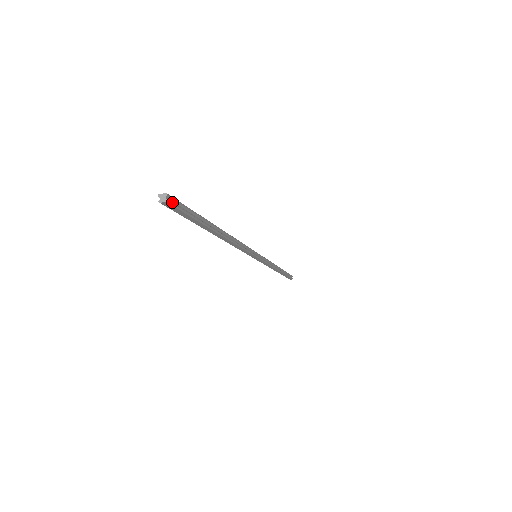
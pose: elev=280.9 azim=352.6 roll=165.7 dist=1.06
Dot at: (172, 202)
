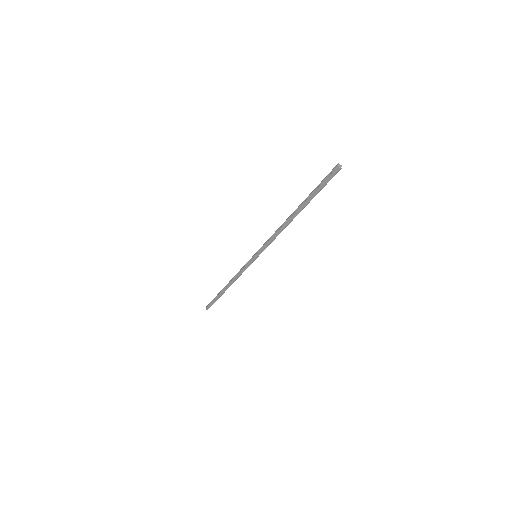
Dot at: (337, 172)
